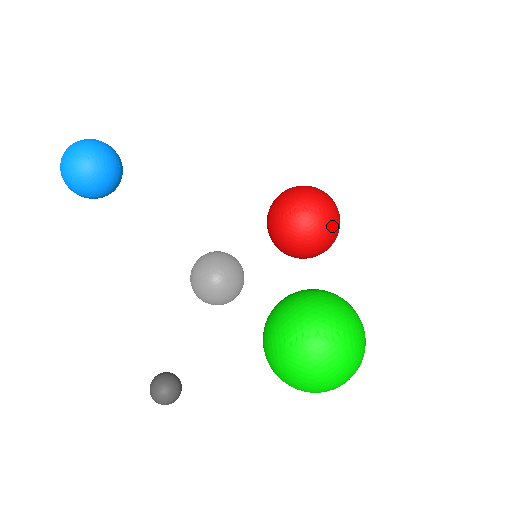
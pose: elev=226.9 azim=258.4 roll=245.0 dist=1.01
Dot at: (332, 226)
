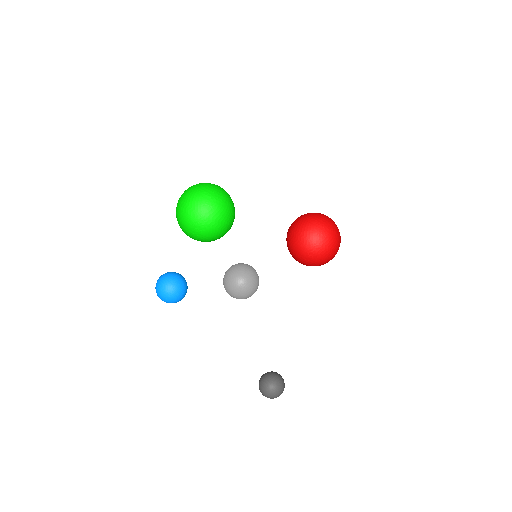
Dot at: (313, 219)
